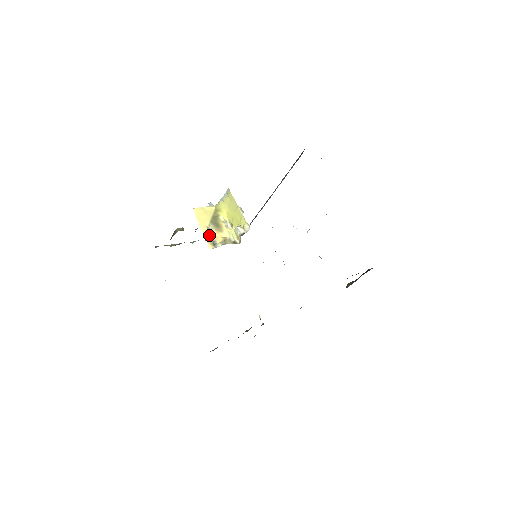
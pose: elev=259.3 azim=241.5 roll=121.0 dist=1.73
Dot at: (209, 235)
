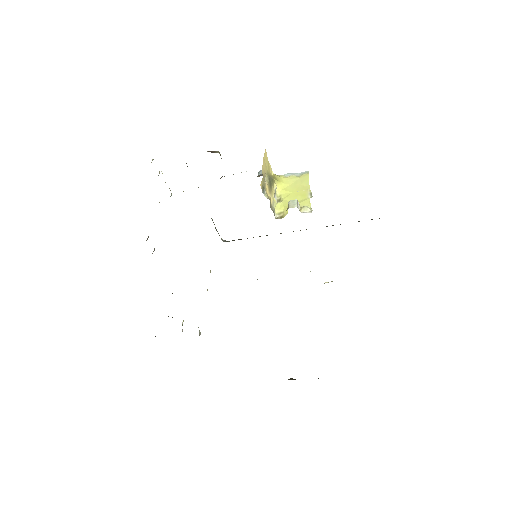
Dot at: occluded
